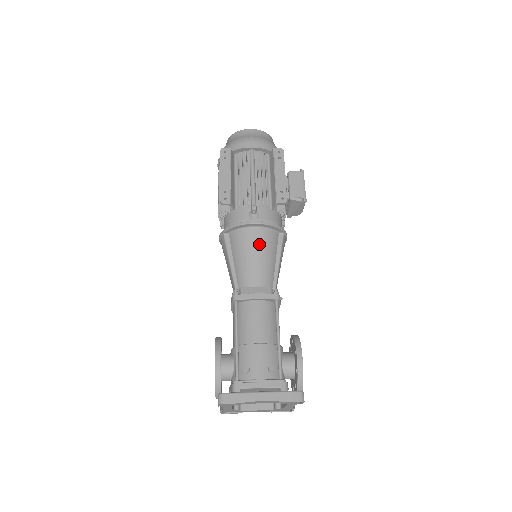
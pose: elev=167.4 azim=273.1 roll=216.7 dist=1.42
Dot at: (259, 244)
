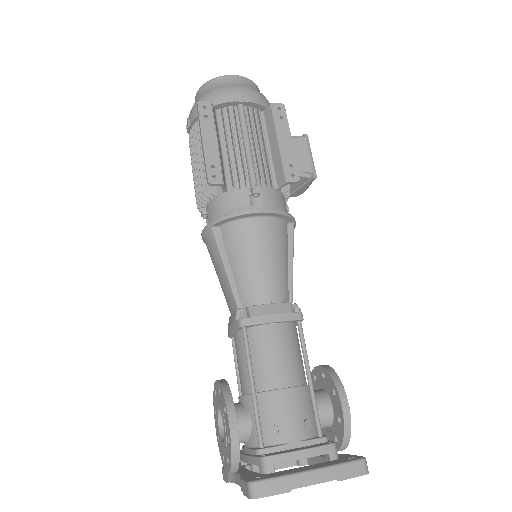
Dot at: (267, 241)
